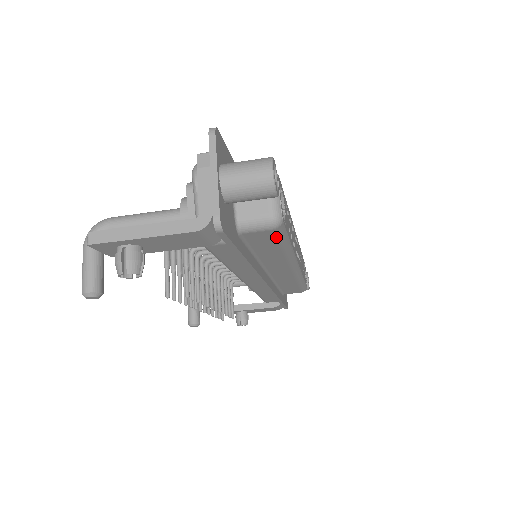
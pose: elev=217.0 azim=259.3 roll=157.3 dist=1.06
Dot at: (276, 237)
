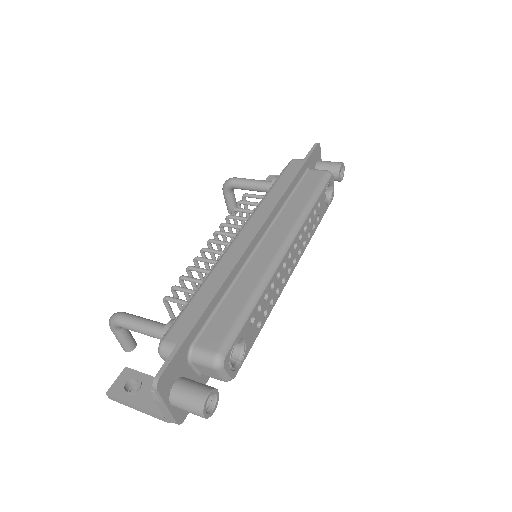
Dot at: occluded
